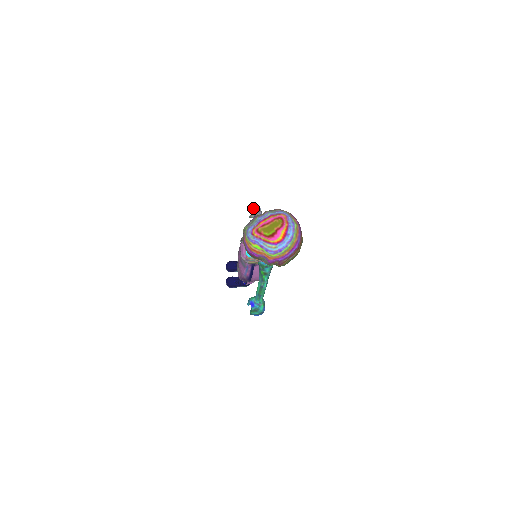
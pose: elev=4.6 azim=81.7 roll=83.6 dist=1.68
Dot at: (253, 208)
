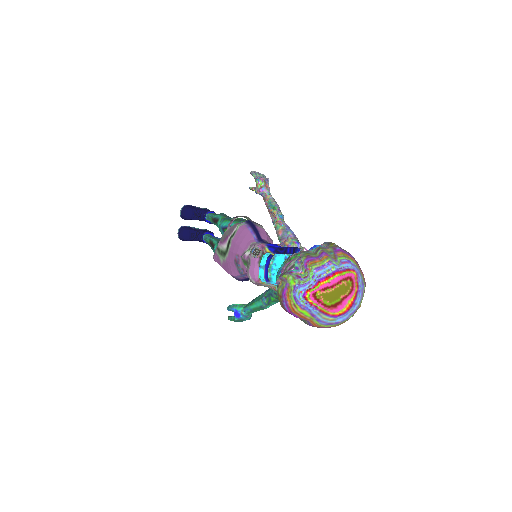
Dot at: (259, 179)
